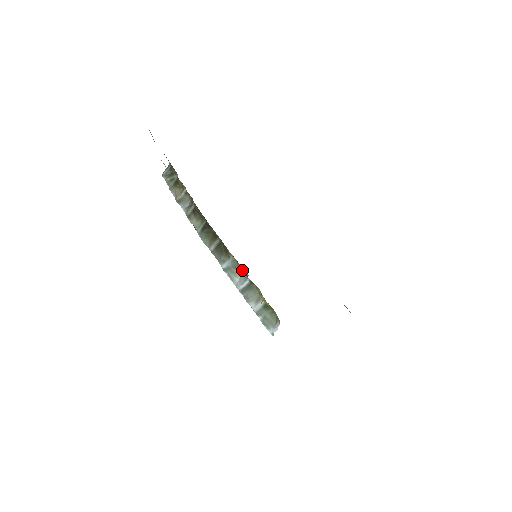
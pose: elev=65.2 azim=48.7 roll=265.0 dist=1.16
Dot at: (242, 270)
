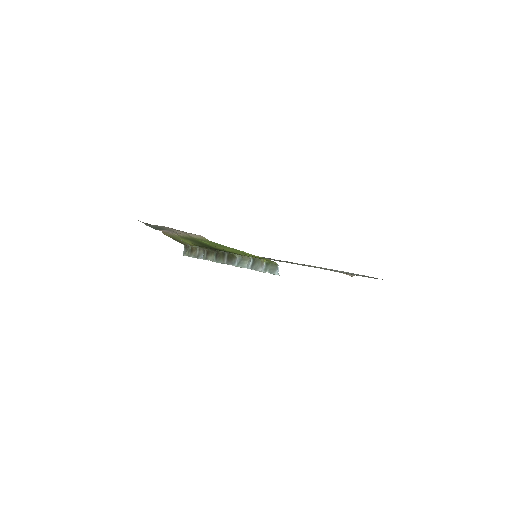
Dot at: (246, 258)
